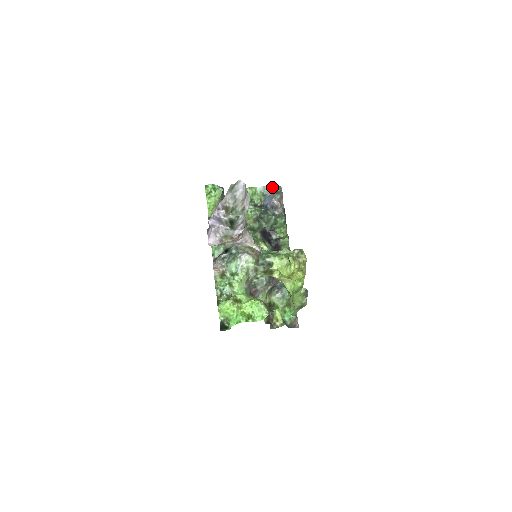
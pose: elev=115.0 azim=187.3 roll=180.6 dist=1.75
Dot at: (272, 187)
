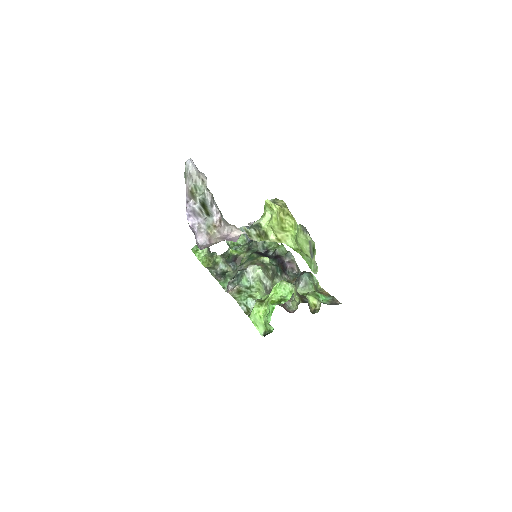
Dot at: occluded
